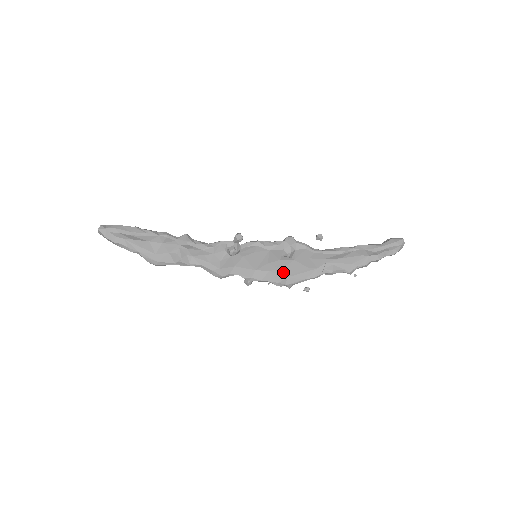
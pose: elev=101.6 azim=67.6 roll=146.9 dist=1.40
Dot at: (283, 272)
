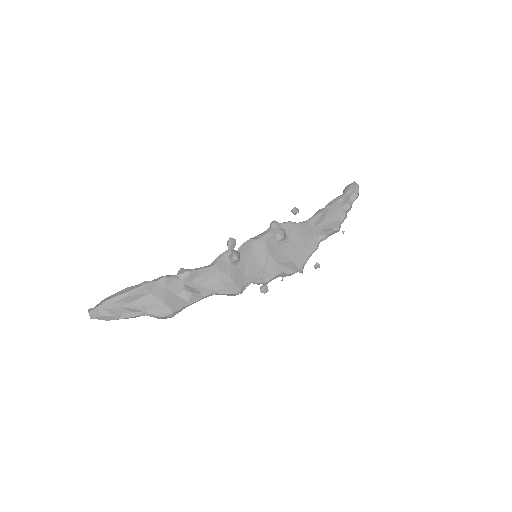
Dot at: (288, 258)
